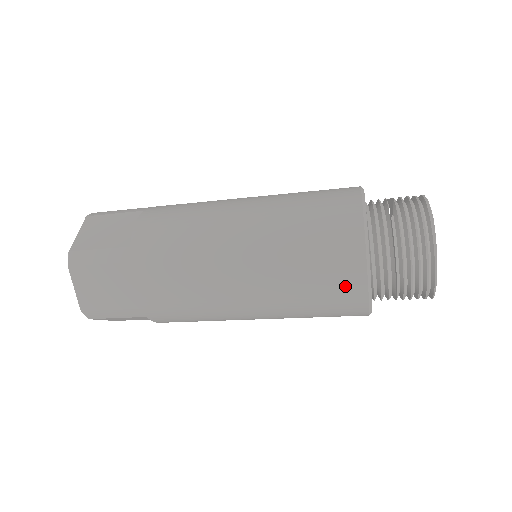
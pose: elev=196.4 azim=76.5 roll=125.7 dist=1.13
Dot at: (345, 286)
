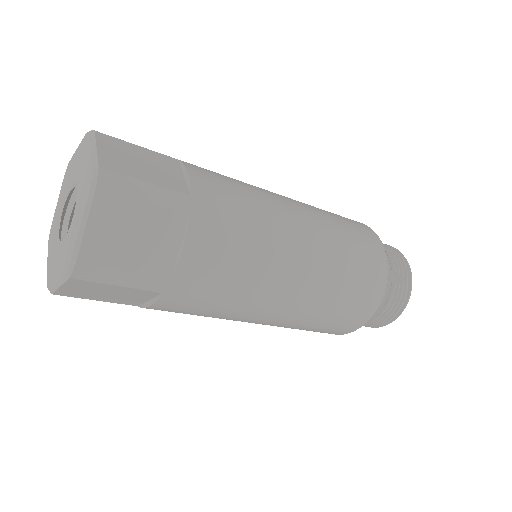
Dot at: (367, 300)
